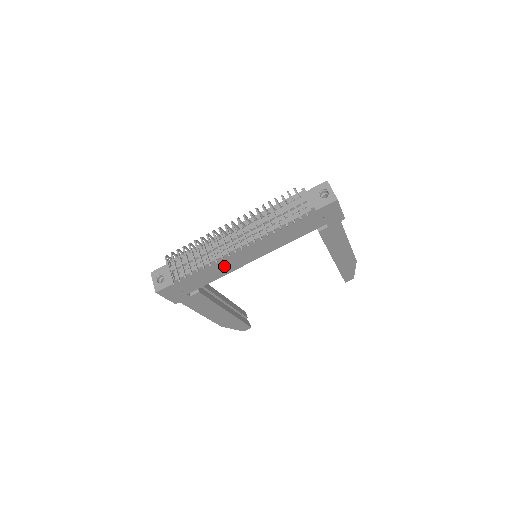
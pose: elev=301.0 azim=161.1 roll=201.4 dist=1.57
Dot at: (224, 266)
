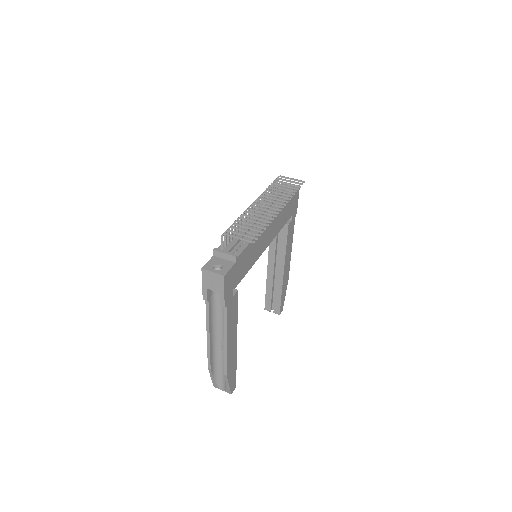
Dot at: (256, 249)
